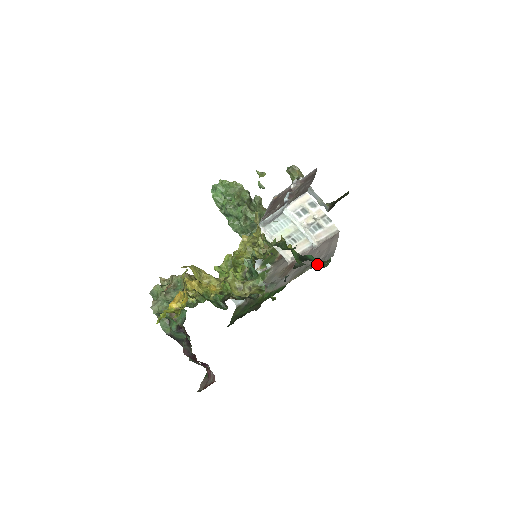
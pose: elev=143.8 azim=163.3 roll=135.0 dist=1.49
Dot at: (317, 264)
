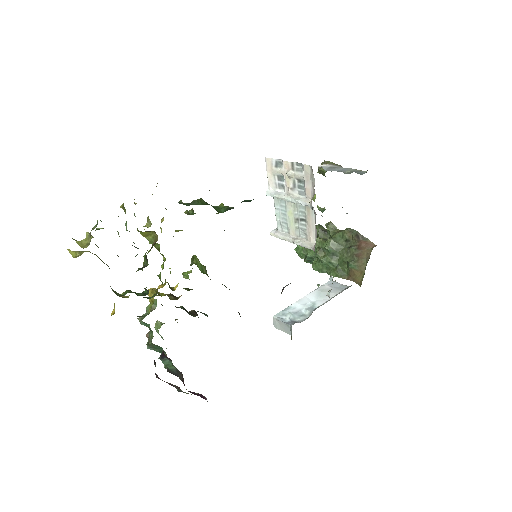
Dot at: occluded
